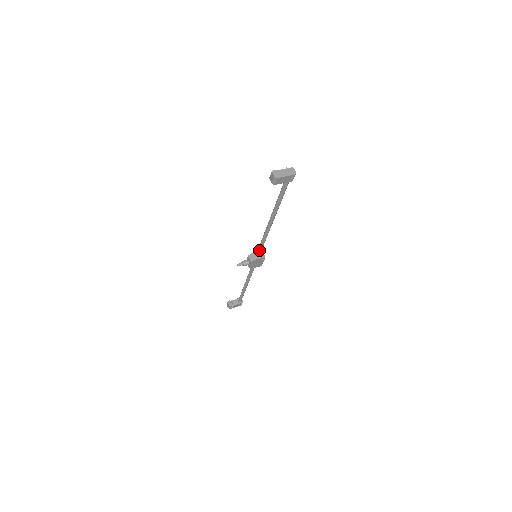
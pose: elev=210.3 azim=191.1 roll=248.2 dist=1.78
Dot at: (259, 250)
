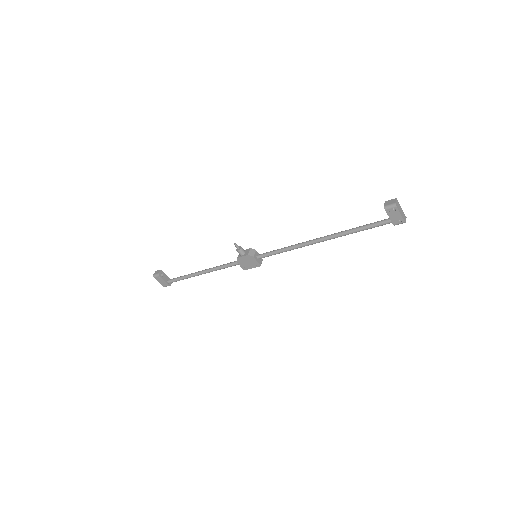
Dot at: (268, 253)
